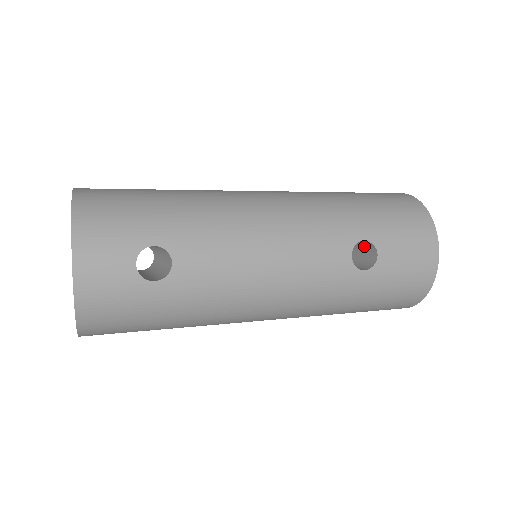
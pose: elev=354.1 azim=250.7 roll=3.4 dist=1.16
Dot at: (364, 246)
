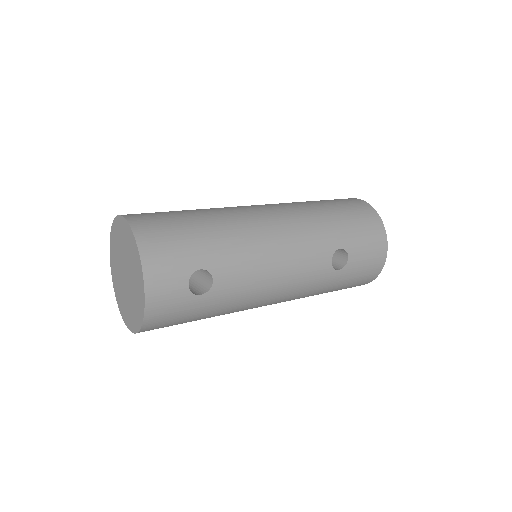
Dot at: occluded
